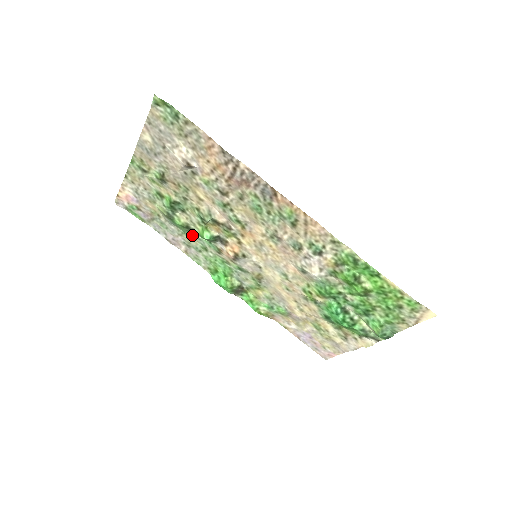
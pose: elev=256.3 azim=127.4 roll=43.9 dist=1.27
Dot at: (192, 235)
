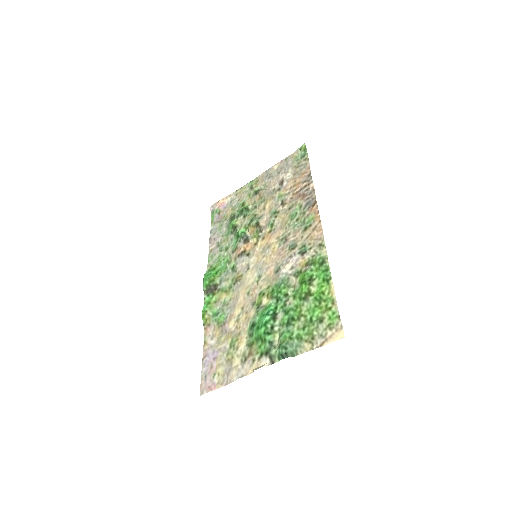
Dot at: (230, 236)
